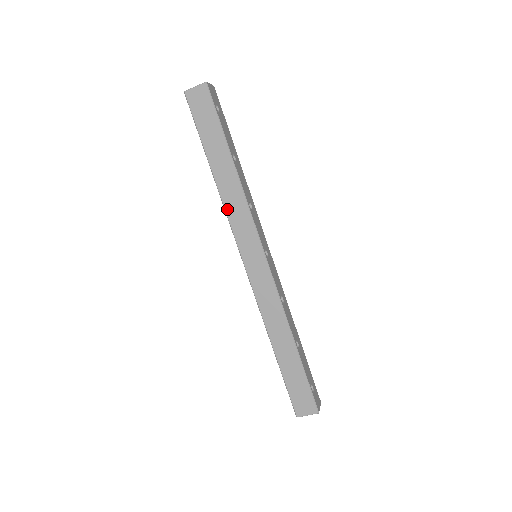
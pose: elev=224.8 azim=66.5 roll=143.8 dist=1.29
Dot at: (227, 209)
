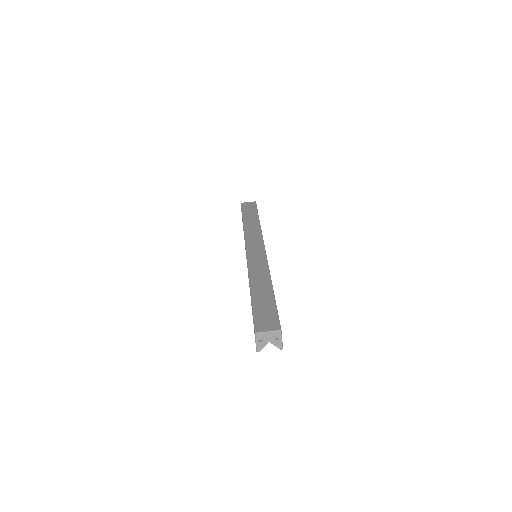
Dot at: (246, 232)
